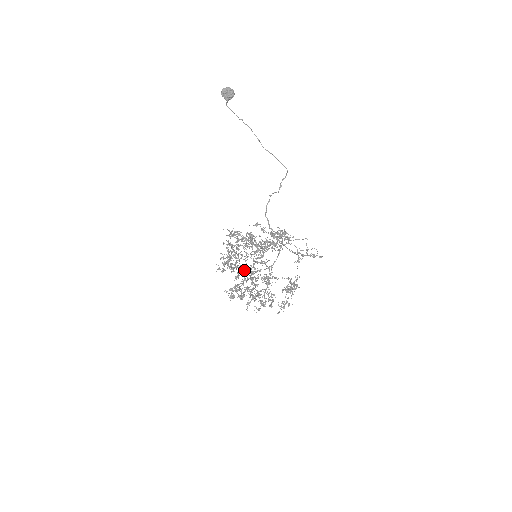
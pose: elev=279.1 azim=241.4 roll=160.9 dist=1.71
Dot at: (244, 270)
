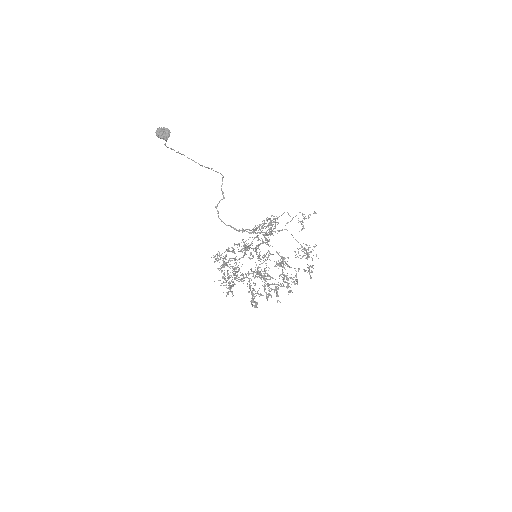
Dot at: occluded
